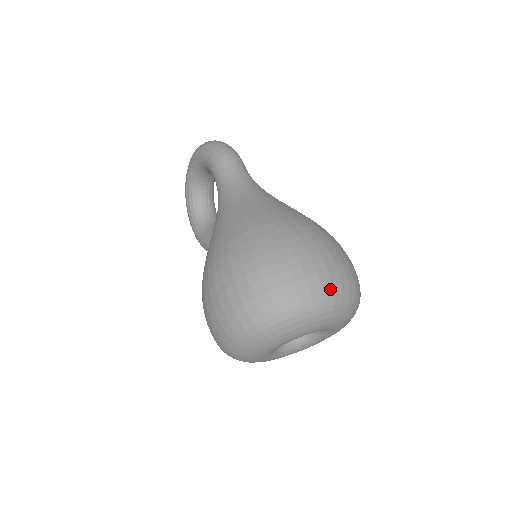
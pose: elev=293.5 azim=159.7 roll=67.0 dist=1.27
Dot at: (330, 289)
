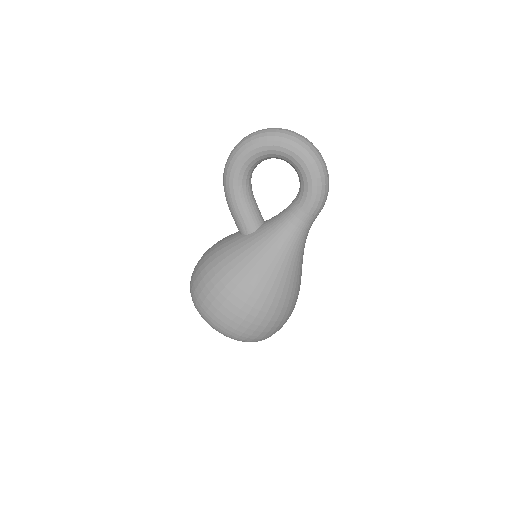
Dot at: occluded
